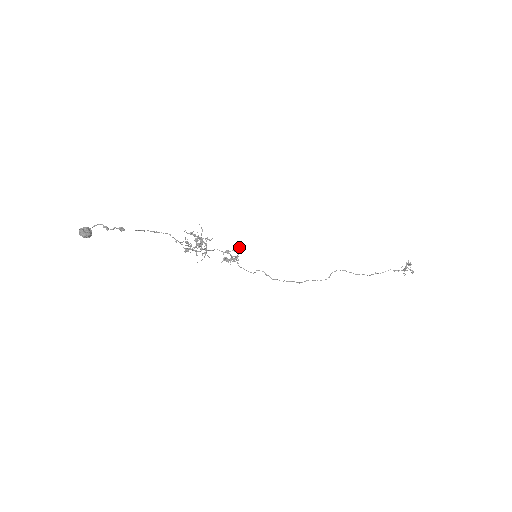
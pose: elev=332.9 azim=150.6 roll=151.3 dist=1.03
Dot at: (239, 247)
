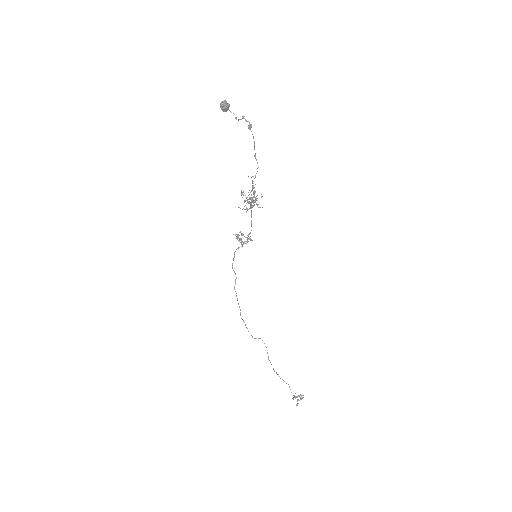
Dot at: occluded
